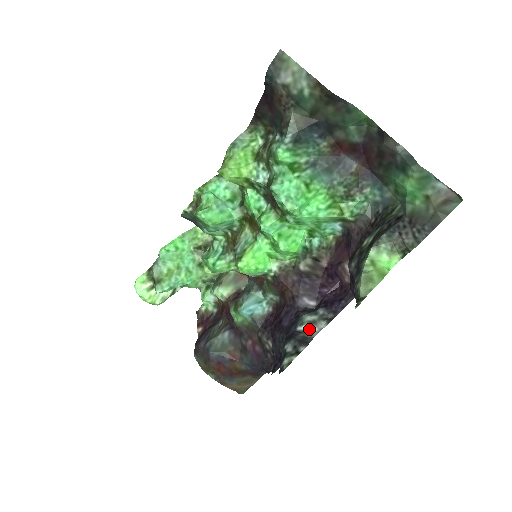
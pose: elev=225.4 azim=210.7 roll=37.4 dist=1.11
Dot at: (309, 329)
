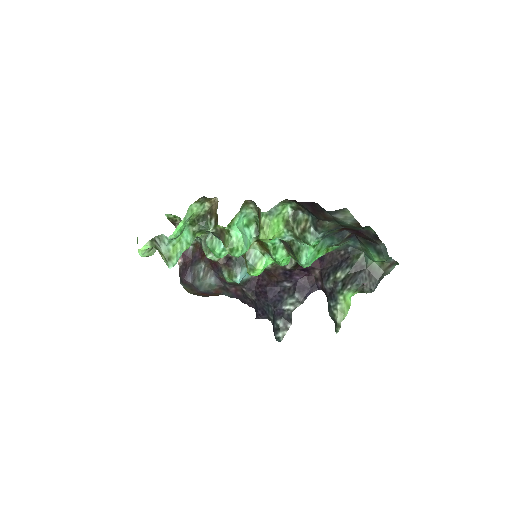
Dot at: (290, 308)
